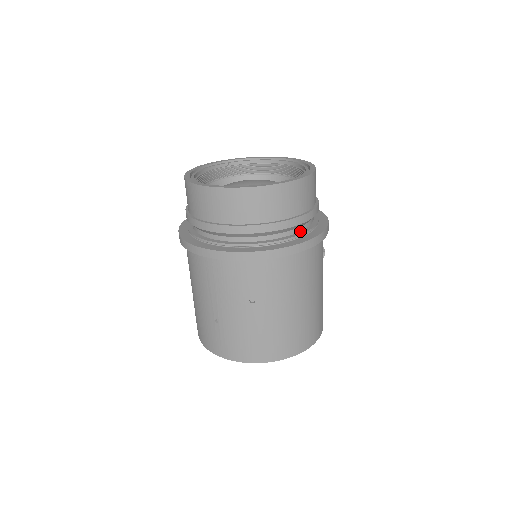
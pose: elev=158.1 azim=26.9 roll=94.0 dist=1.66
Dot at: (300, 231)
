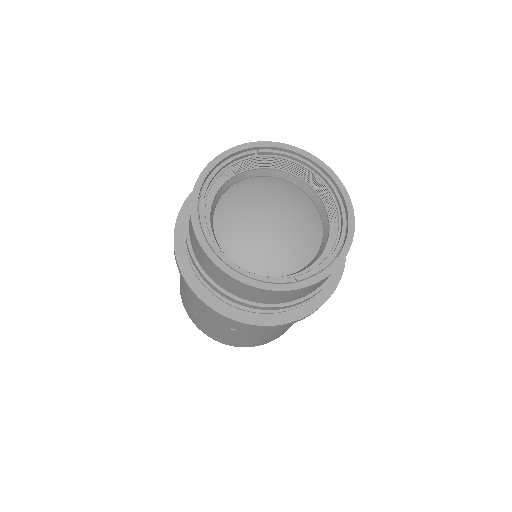
Dot at: occluded
